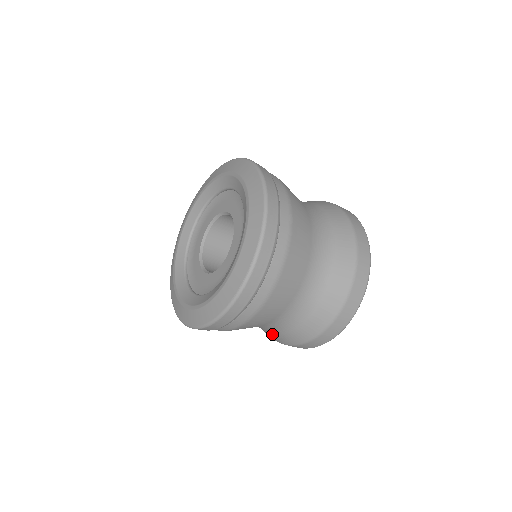
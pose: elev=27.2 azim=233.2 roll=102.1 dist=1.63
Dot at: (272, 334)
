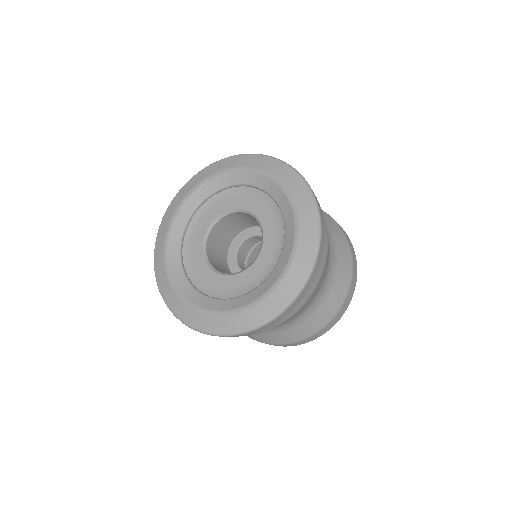
Dot at: occluded
